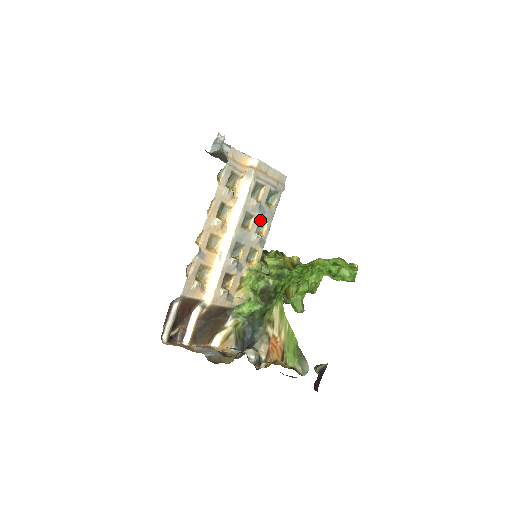
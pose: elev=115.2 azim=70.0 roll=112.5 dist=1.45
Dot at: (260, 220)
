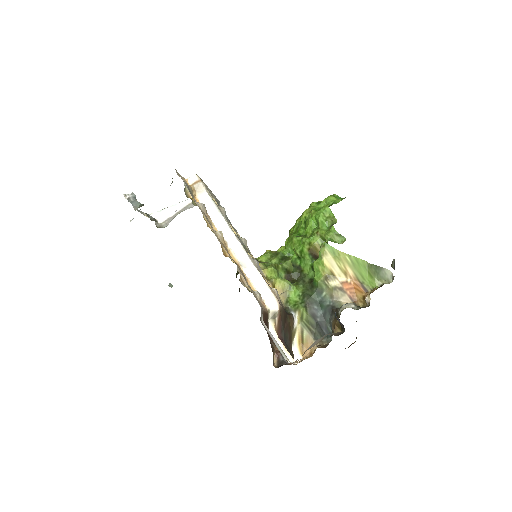
Dot at: occluded
